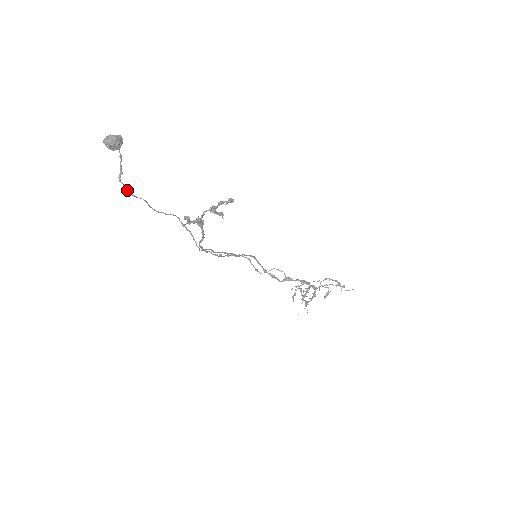
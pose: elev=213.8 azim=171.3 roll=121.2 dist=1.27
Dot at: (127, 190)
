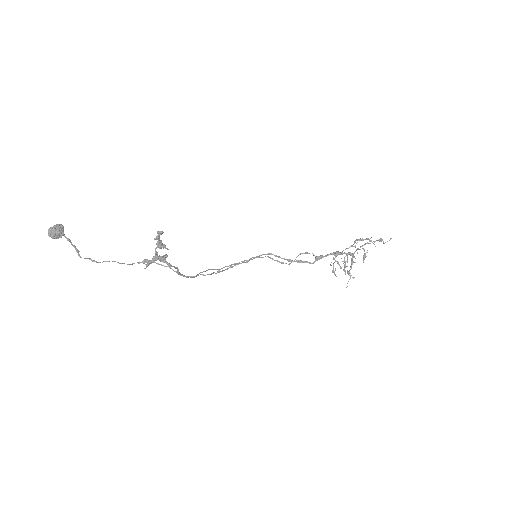
Dot at: (94, 261)
